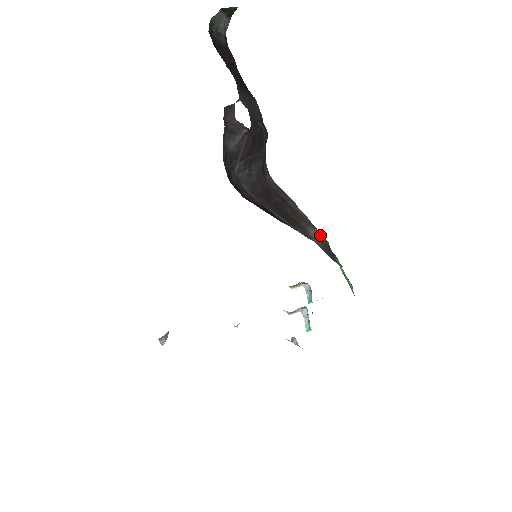
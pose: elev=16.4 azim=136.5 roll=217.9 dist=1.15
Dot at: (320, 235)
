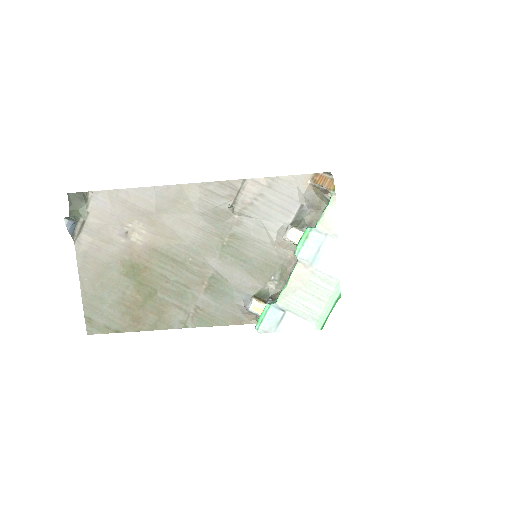
Dot at: occluded
